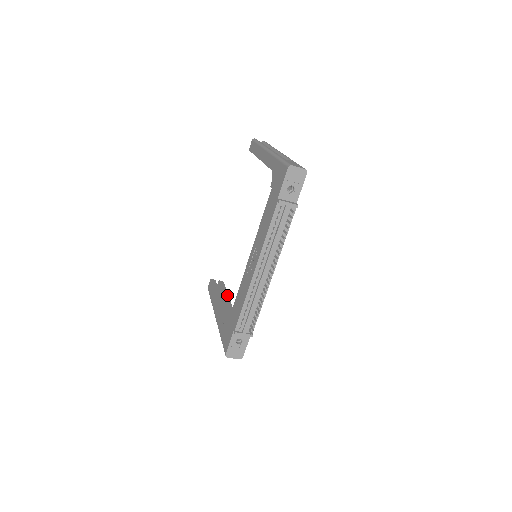
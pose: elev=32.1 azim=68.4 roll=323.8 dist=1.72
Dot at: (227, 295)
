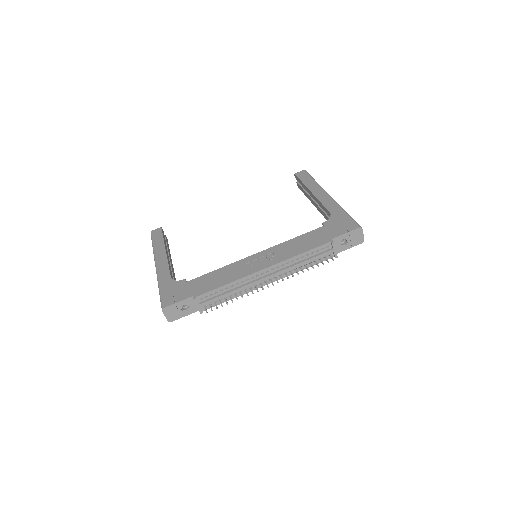
Dot at: (170, 254)
